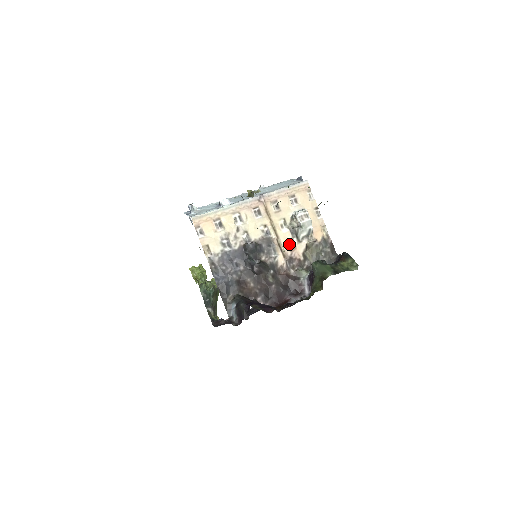
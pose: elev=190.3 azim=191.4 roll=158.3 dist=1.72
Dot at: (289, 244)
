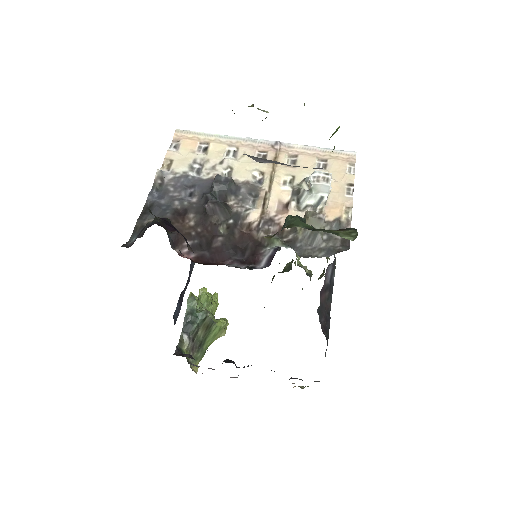
Dot at: (281, 204)
